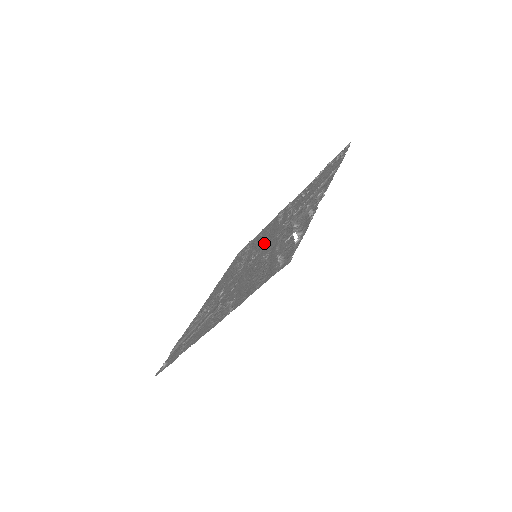
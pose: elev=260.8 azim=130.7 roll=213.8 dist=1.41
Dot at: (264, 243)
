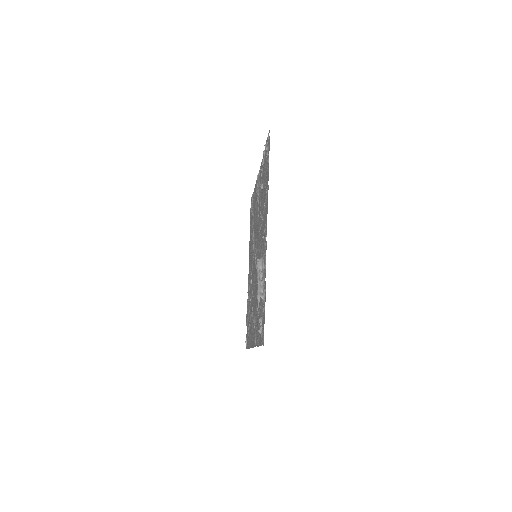
Dot at: (256, 239)
